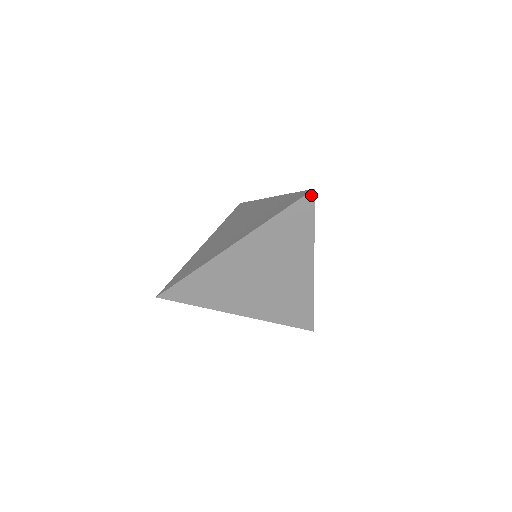
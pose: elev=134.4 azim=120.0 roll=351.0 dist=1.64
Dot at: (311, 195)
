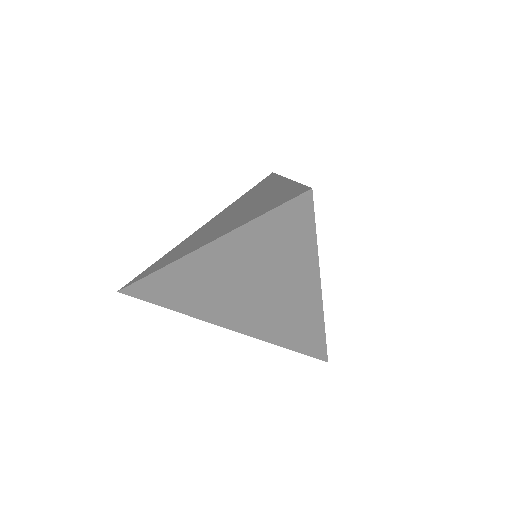
Dot at: (307, 197)
